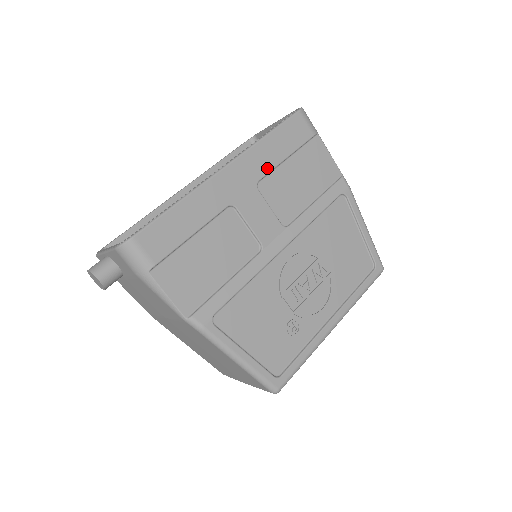
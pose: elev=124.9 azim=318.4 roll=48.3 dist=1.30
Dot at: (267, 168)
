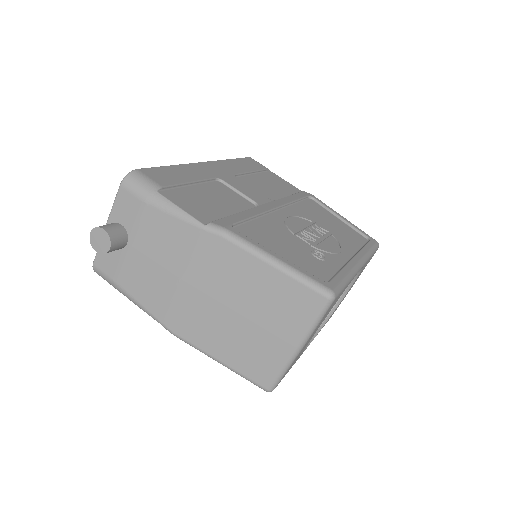
Dot at: (239, 171)
